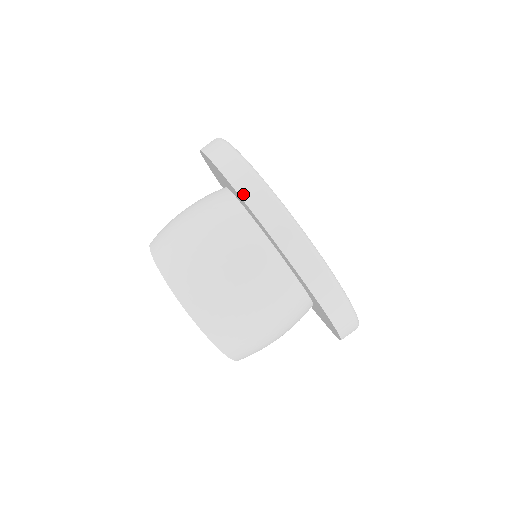
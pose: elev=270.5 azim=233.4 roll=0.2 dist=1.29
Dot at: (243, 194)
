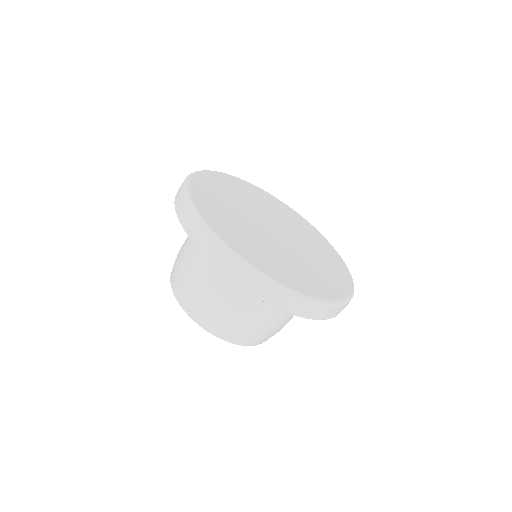
Dot at: (184, 225)
